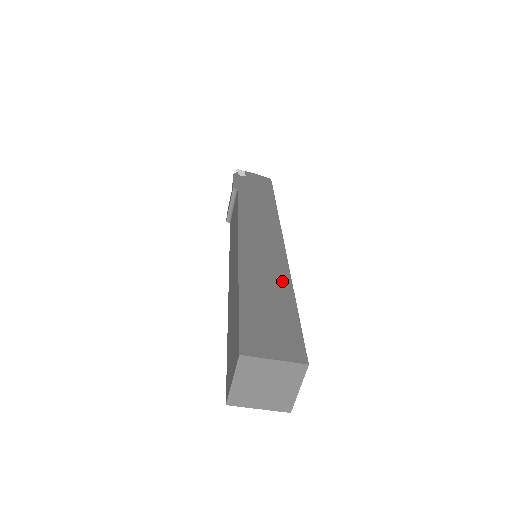
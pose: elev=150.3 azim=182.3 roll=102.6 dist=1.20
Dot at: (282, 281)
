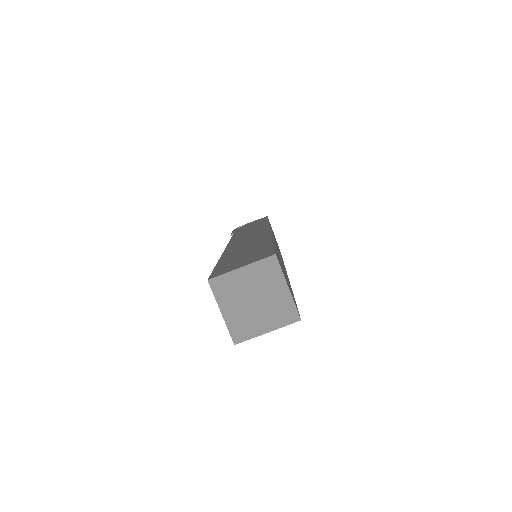
Dot at: (262, 240)
